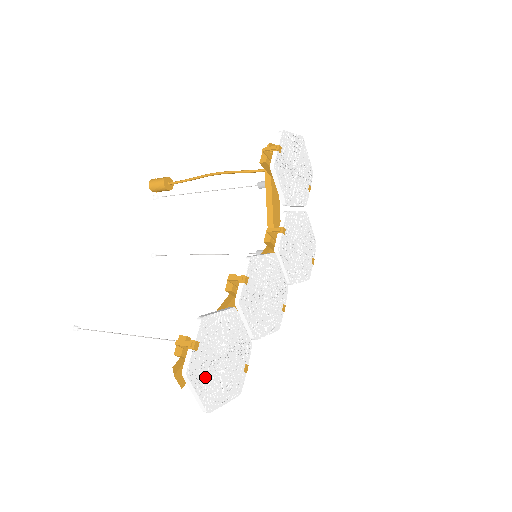
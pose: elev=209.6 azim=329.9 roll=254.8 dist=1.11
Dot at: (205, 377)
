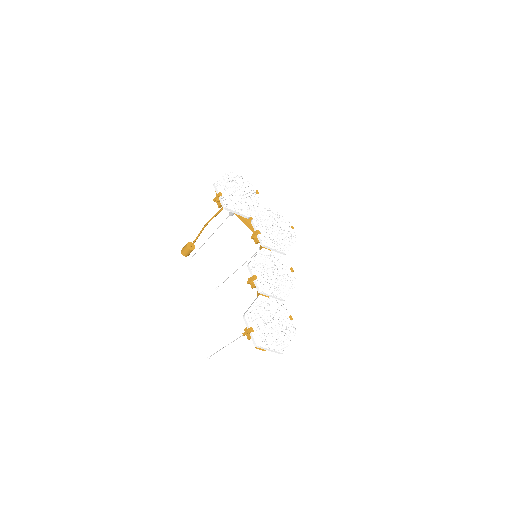
Dot at: (268, 339)
